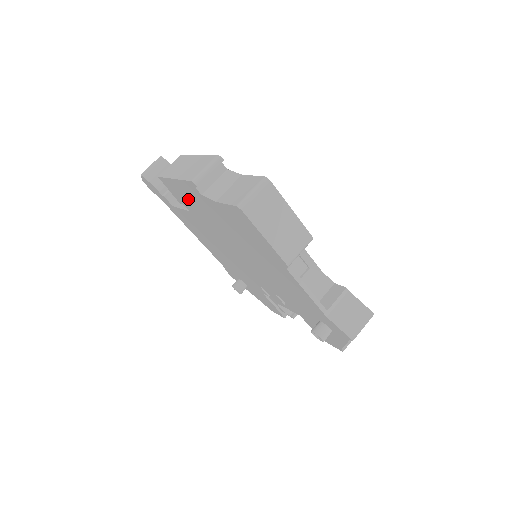
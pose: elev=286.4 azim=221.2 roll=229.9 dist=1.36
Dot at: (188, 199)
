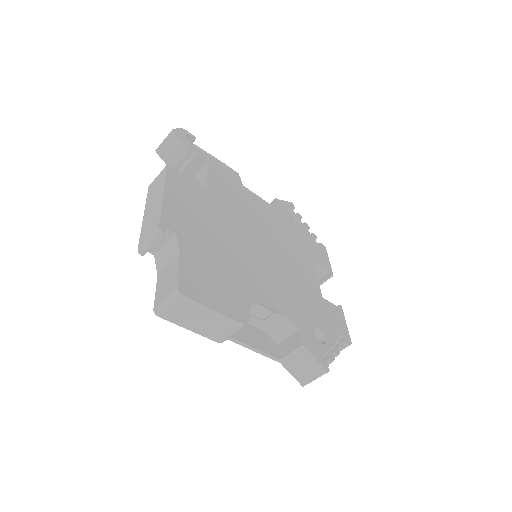
Dot at: occluded
